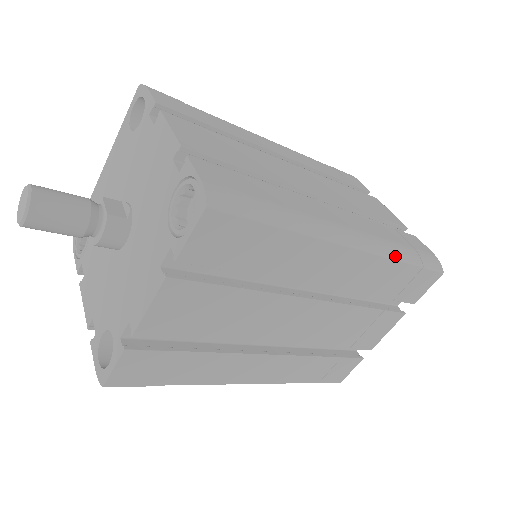
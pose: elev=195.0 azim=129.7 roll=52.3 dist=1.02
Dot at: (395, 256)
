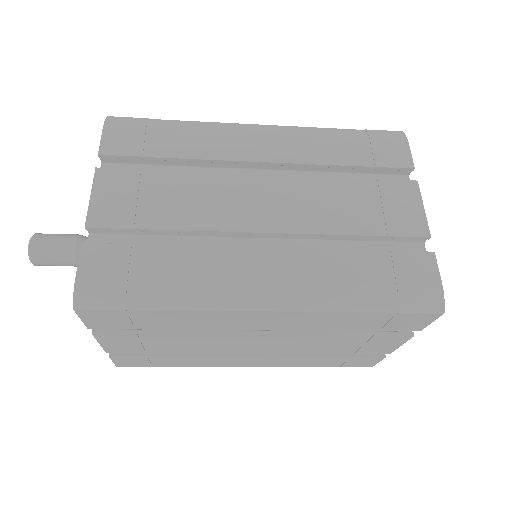
Dot at: (341, 307)
